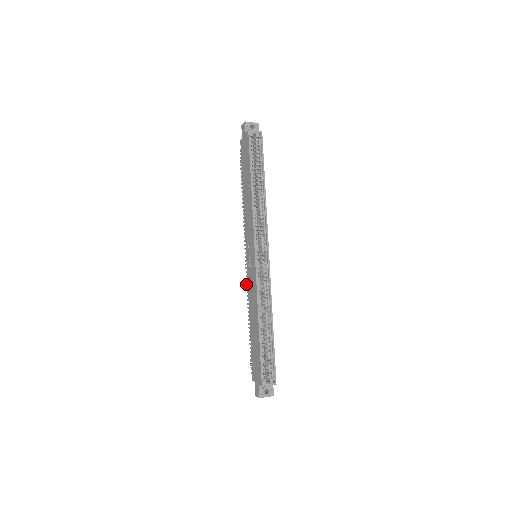
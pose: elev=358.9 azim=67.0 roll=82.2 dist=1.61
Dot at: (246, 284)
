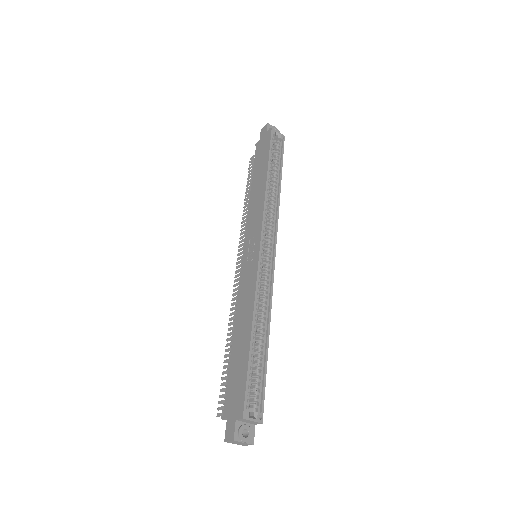
Dot at: (232, 295)
